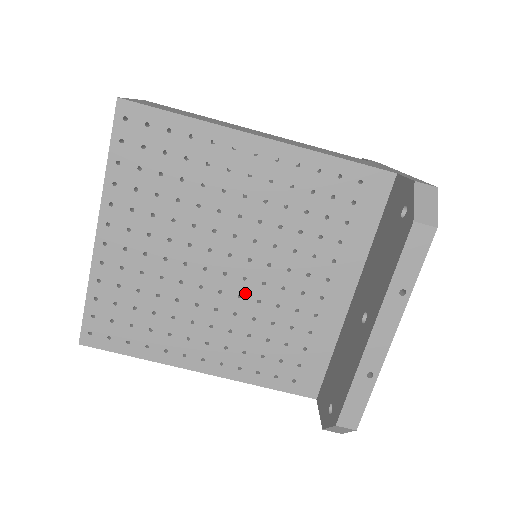
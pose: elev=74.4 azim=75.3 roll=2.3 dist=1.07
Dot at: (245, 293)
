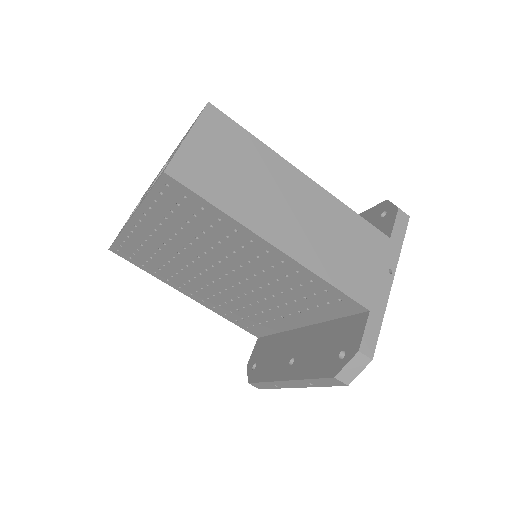
Dot at: (230, 290)
